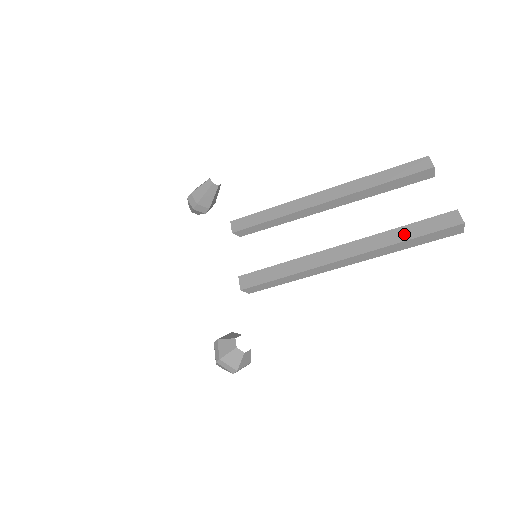
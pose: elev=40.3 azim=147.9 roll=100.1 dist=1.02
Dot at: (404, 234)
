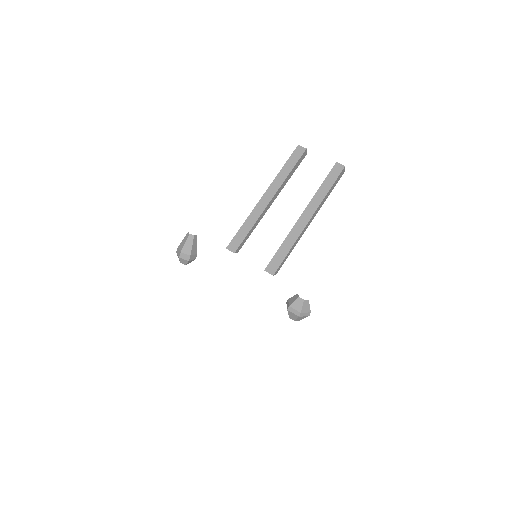
Dot at: (325, 189)
